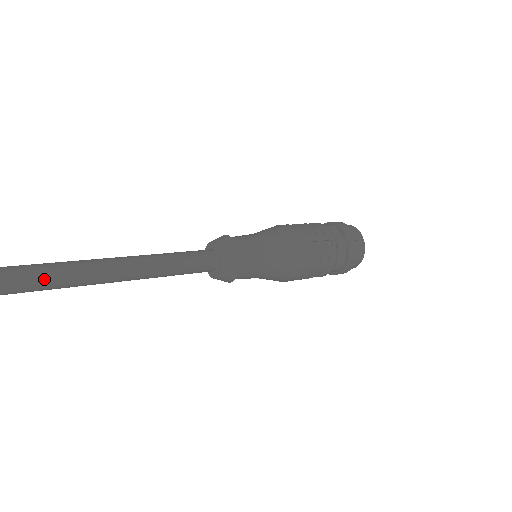
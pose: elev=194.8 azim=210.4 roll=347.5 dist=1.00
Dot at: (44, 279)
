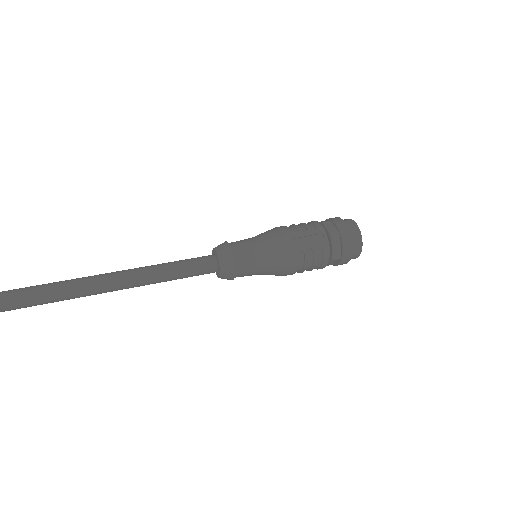
Dot at: (81, 288)
